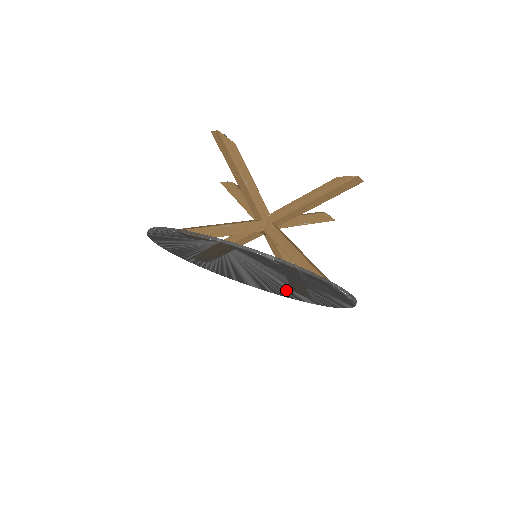
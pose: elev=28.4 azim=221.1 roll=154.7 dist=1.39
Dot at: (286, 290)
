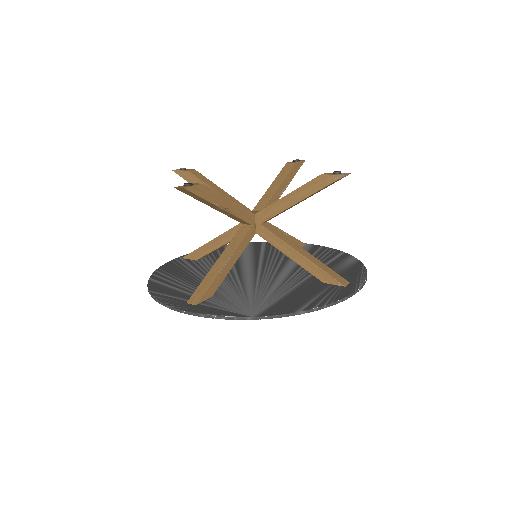
Dot at: occluded
